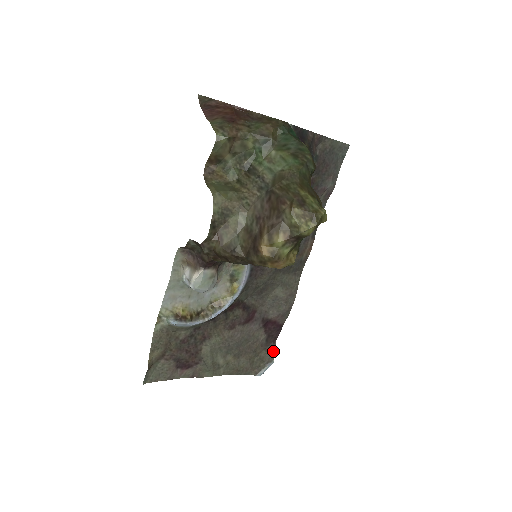
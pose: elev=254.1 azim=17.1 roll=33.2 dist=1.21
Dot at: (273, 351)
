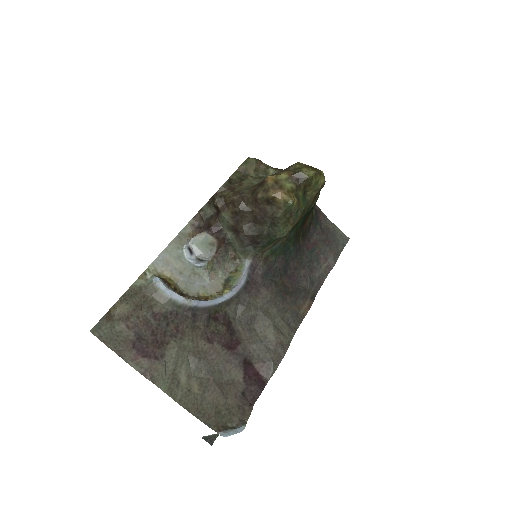
Dot at: (247, 414)
